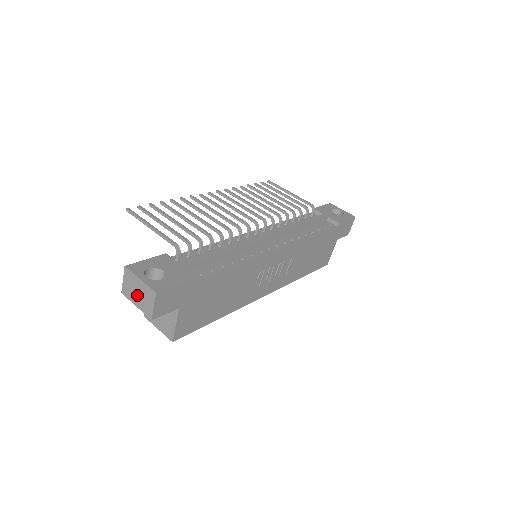
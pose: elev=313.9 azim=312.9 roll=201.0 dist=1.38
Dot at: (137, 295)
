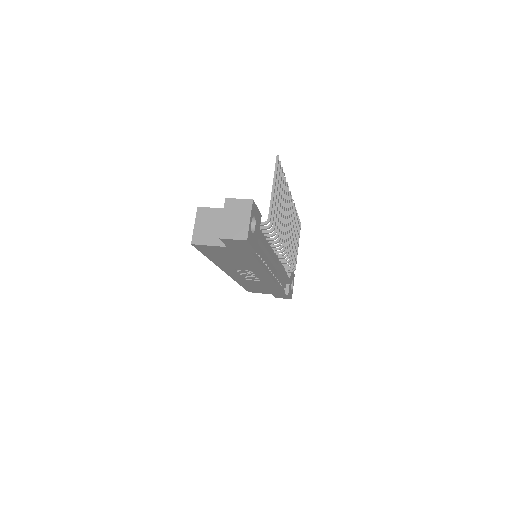
Dot at: (234, 218)
